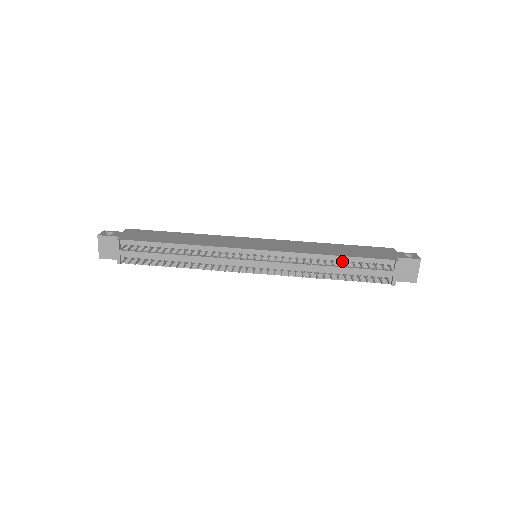
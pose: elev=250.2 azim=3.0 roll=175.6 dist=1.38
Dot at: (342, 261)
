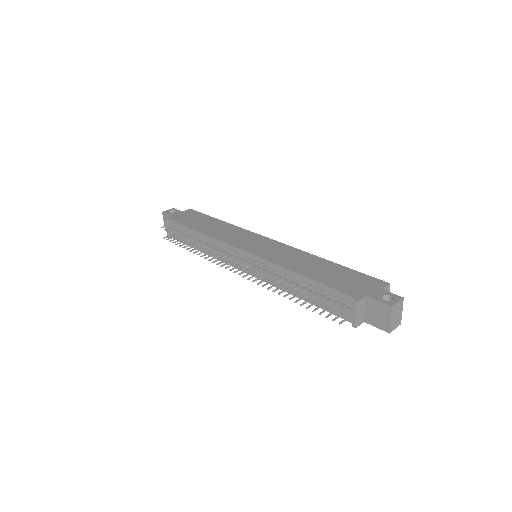
Dot at: (308, 283)
